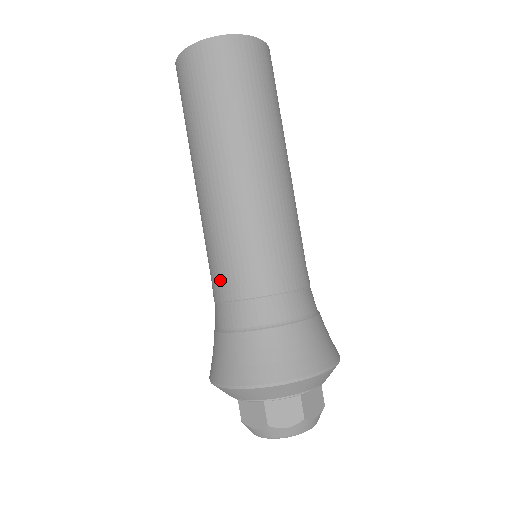
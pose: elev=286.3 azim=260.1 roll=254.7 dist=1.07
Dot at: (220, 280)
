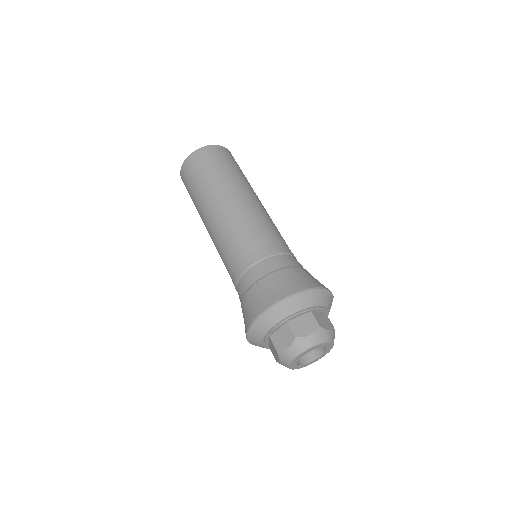
Dot at: (236, 263)
